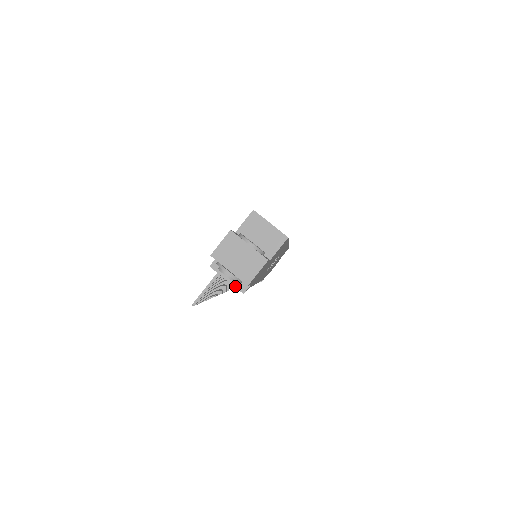
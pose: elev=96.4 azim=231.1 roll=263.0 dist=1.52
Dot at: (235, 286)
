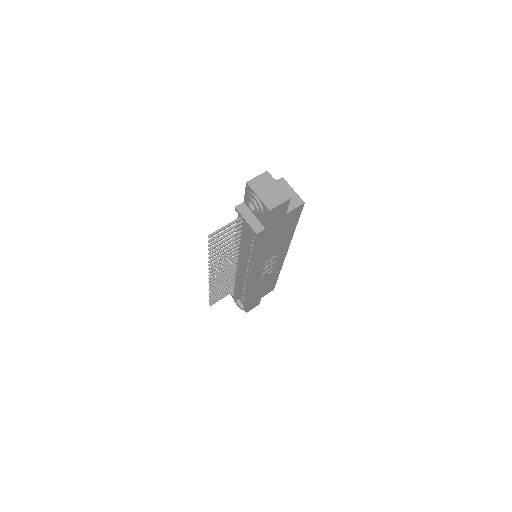
Dot at: (251, 226)
